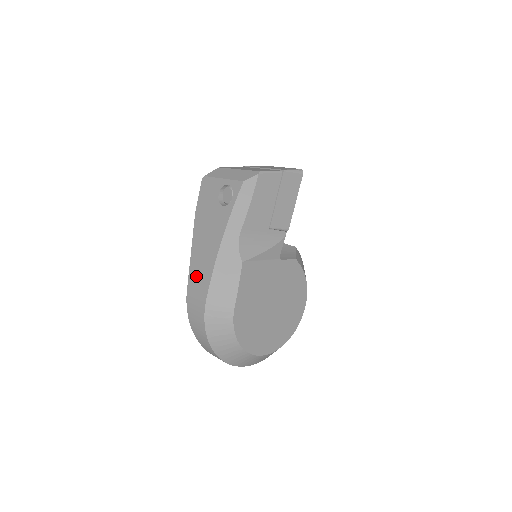
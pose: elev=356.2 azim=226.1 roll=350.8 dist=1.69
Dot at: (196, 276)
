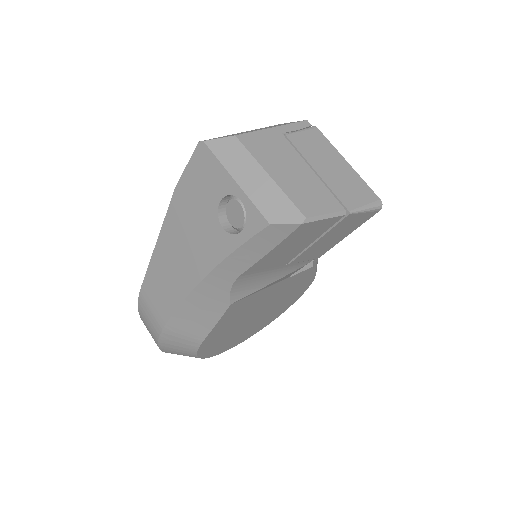
Dot at: (157, 283)
